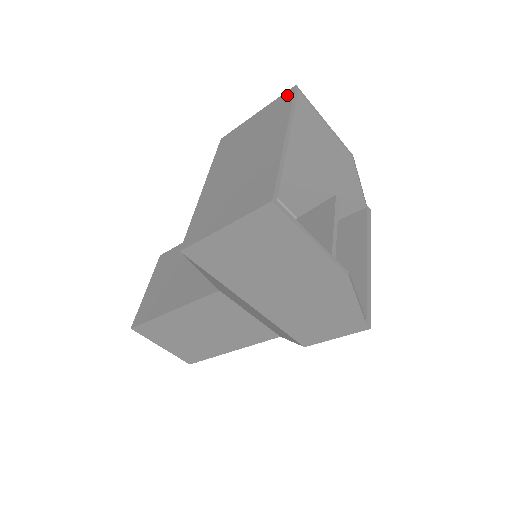
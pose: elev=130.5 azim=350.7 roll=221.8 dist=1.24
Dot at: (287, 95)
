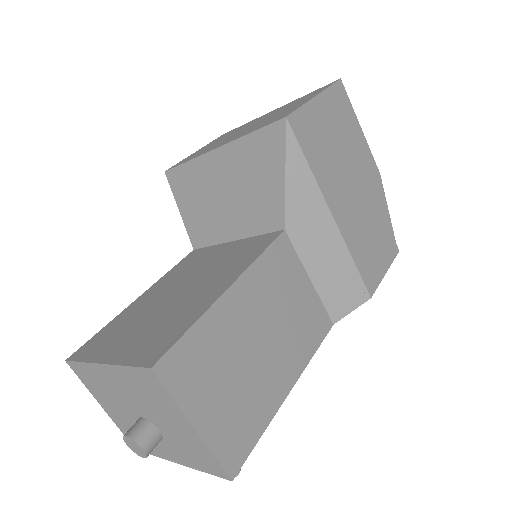
Dot at: (224, 134)
